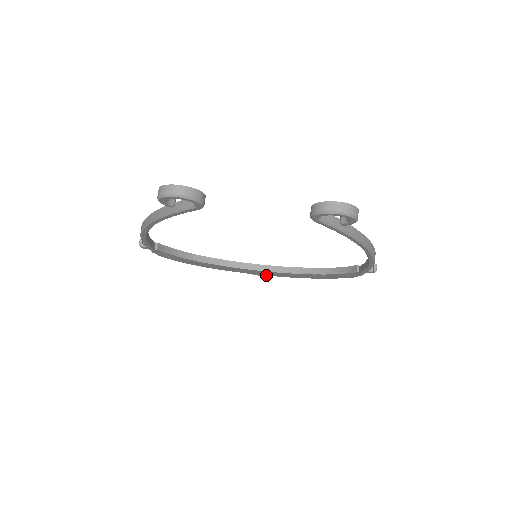
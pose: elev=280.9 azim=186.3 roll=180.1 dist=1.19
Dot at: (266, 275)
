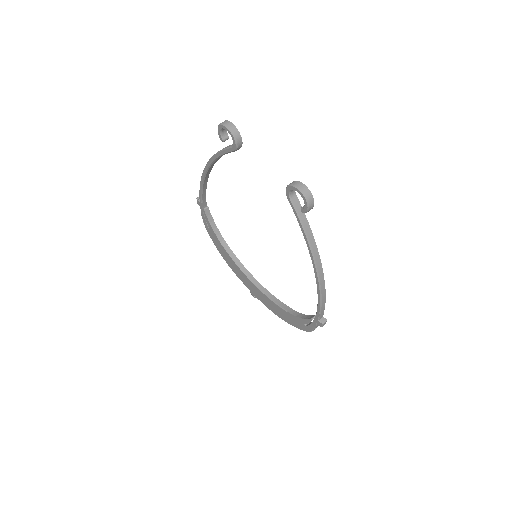
Dot at: (258, 298)
